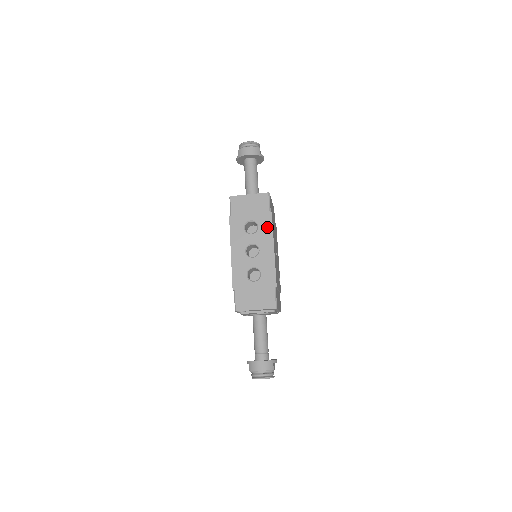
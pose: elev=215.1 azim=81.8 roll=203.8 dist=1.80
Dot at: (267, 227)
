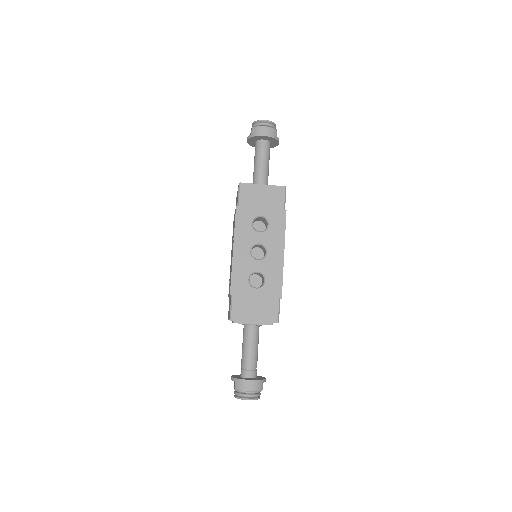
Dot at: (279, 227)
